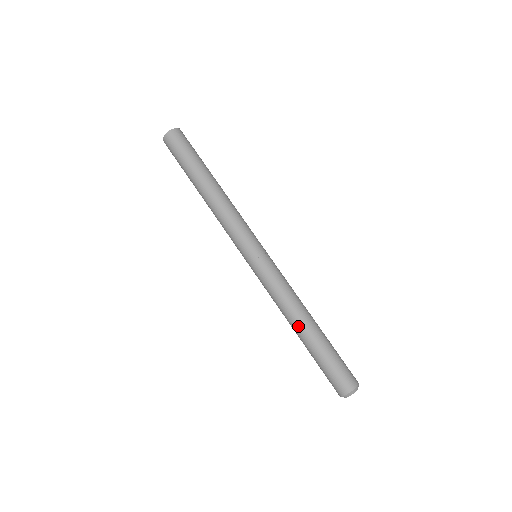
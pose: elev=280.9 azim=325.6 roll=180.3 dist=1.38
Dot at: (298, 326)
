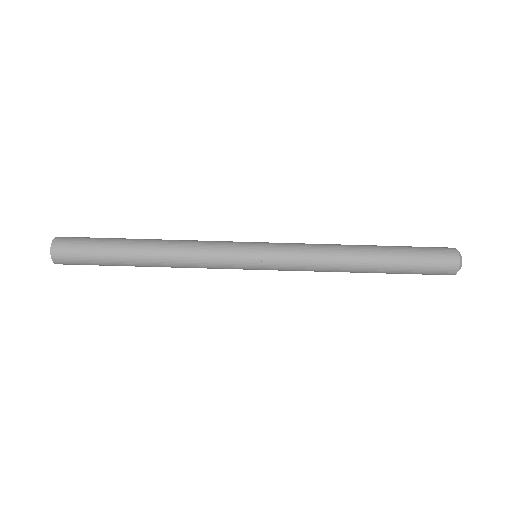
Dot at: occluded
